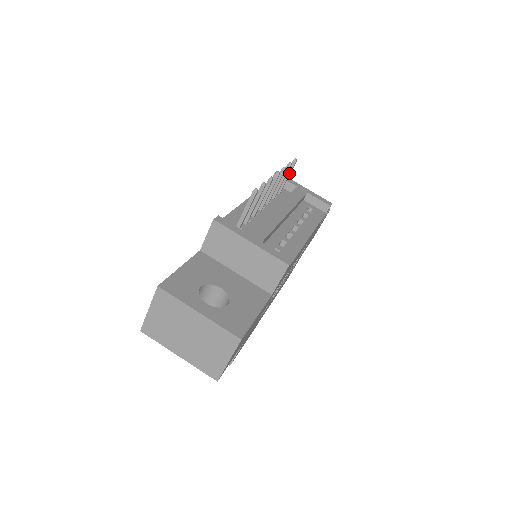
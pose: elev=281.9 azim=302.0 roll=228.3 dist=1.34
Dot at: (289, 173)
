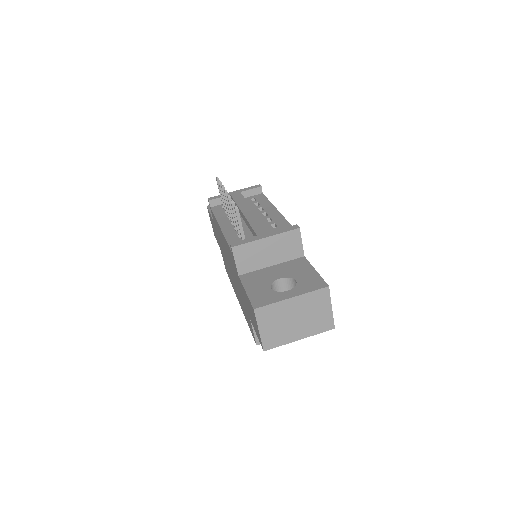
Dot at: occluded
